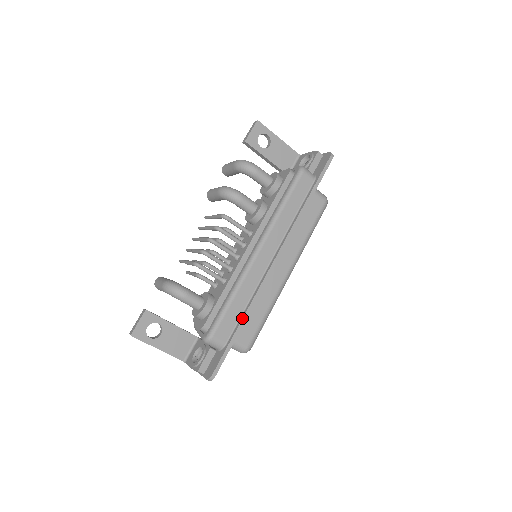
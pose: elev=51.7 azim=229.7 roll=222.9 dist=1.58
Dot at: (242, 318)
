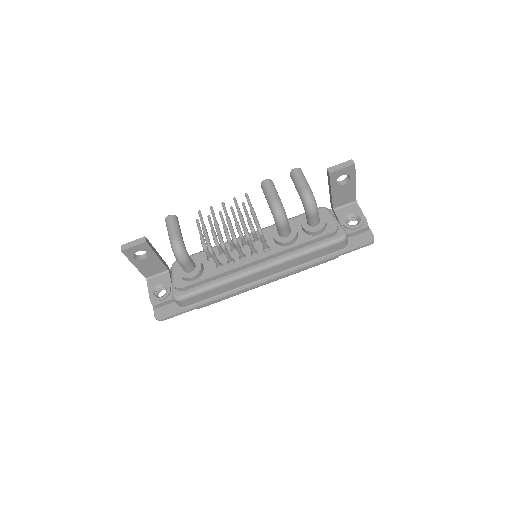
Dot at: (210, 301)
